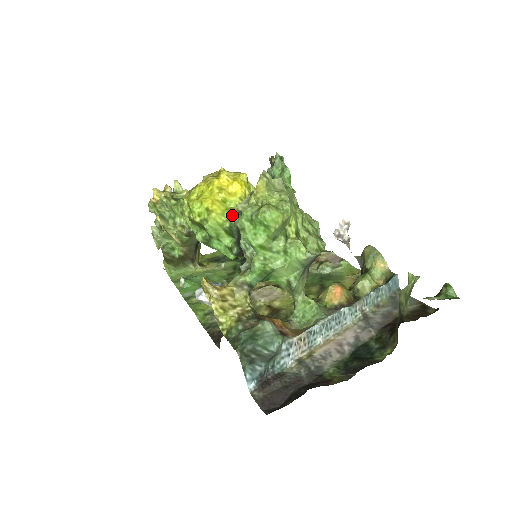
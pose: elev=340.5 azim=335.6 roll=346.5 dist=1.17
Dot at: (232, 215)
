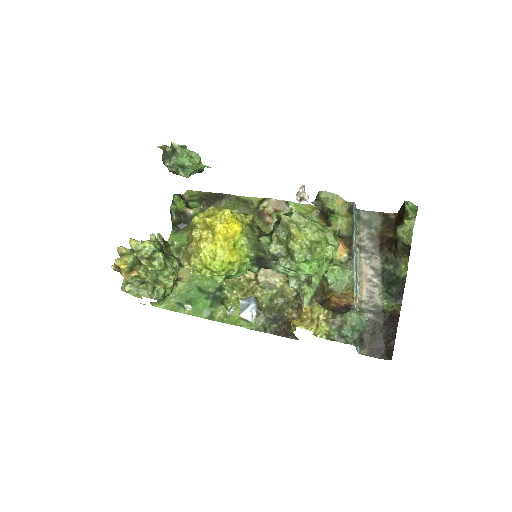
Dot at: (248, 251)
